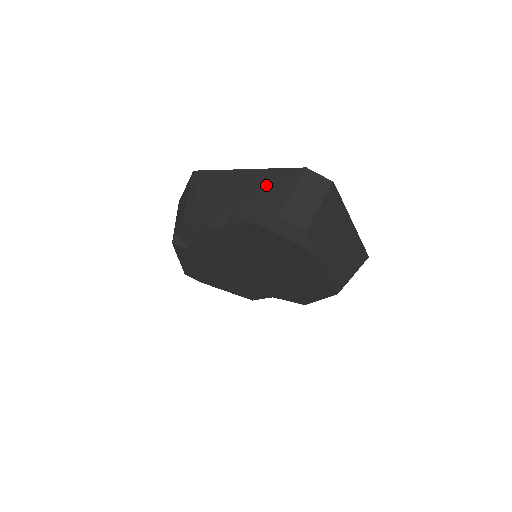
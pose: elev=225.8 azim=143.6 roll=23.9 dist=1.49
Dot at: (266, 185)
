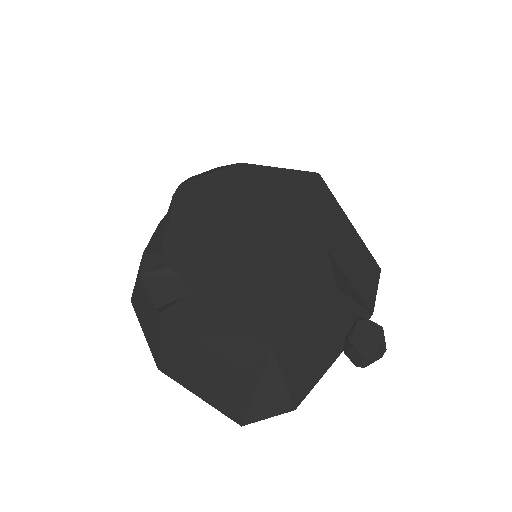
Dot at: occluded
